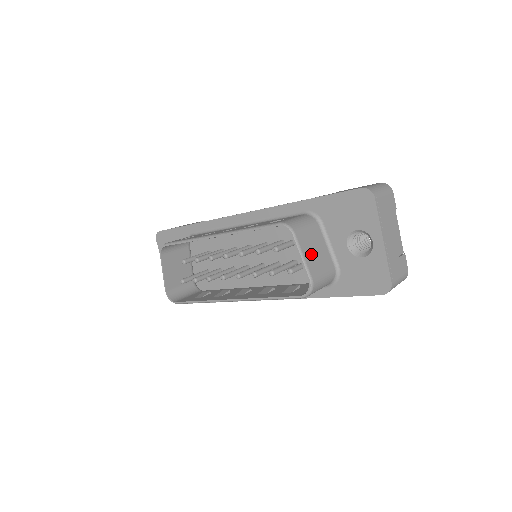
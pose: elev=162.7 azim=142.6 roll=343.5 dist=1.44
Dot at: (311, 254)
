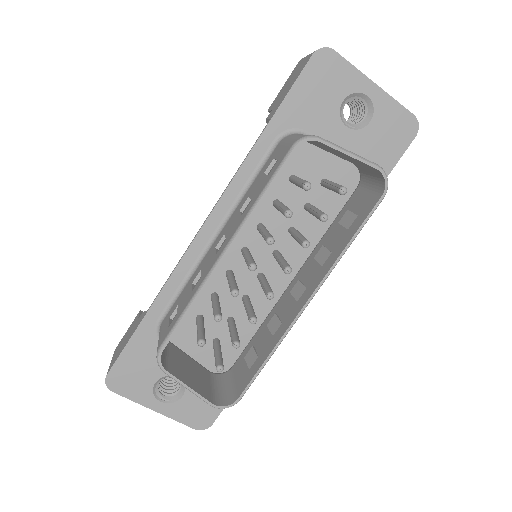
Dot at: occluded
